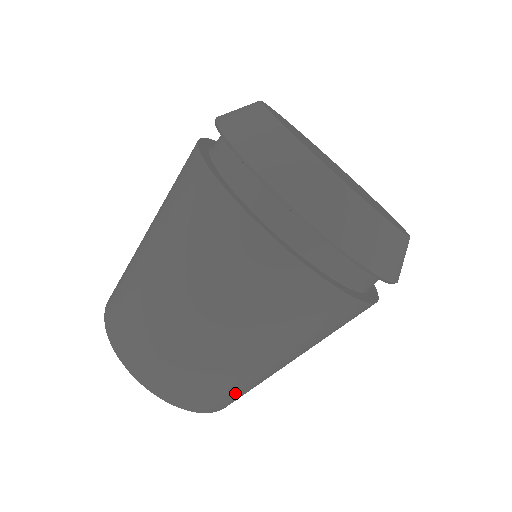
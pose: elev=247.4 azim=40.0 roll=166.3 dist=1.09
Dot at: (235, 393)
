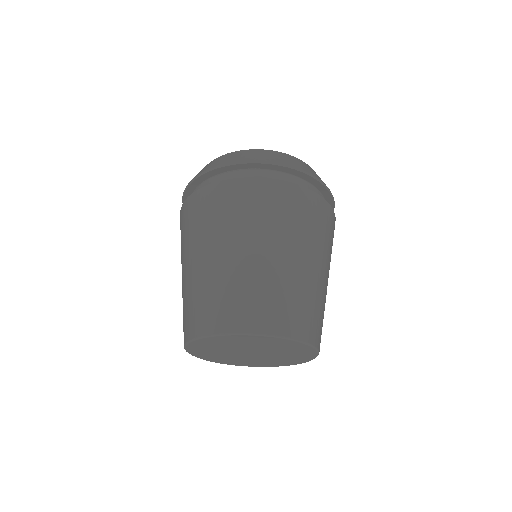
Dot at: (315, 313)
